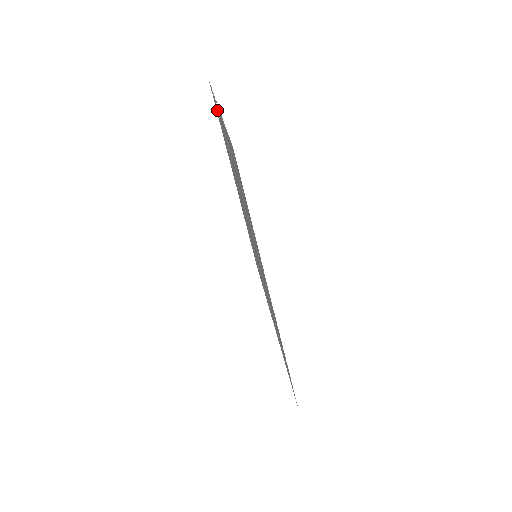
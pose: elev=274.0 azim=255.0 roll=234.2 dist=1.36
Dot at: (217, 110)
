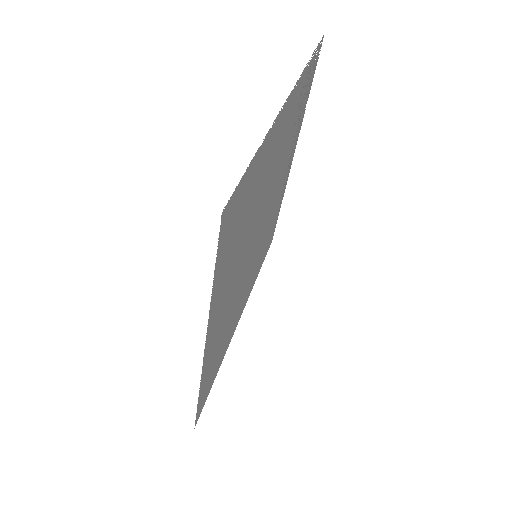
Dot at: (306, 81)
